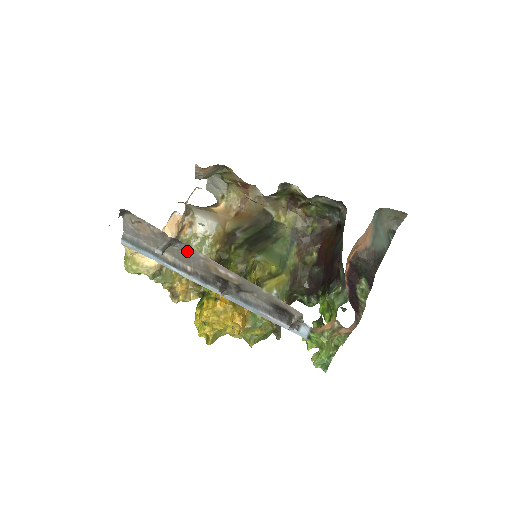
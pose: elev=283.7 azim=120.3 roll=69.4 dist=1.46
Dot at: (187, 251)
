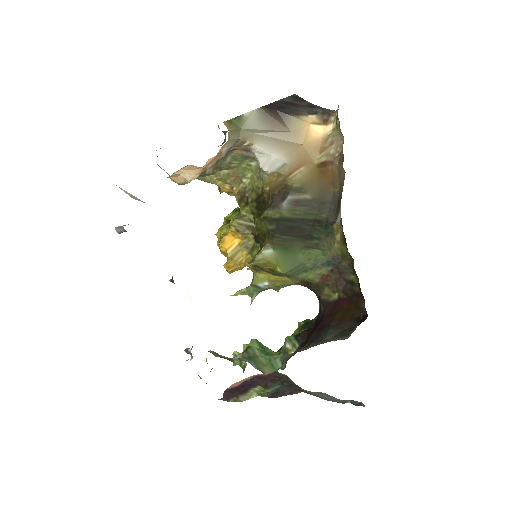
Dot at: occluded
